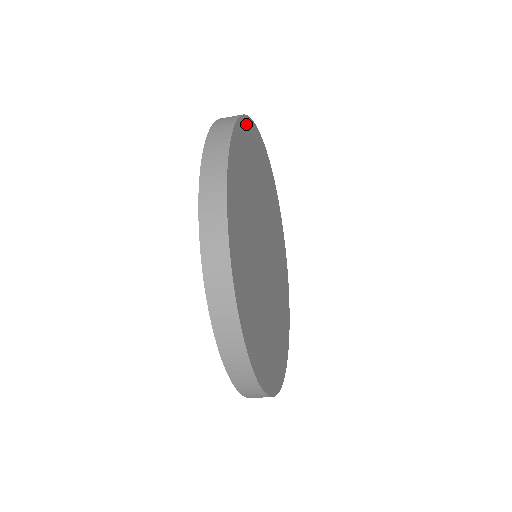
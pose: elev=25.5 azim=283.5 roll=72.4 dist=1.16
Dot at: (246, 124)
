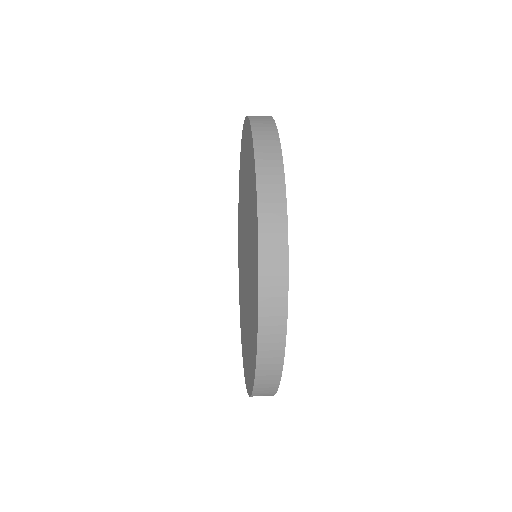
Dot at: occluded
